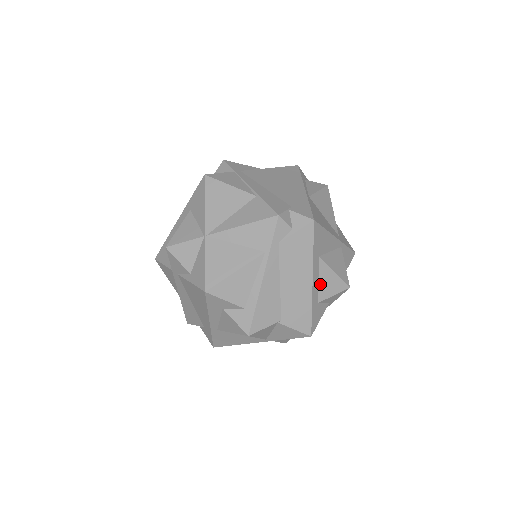
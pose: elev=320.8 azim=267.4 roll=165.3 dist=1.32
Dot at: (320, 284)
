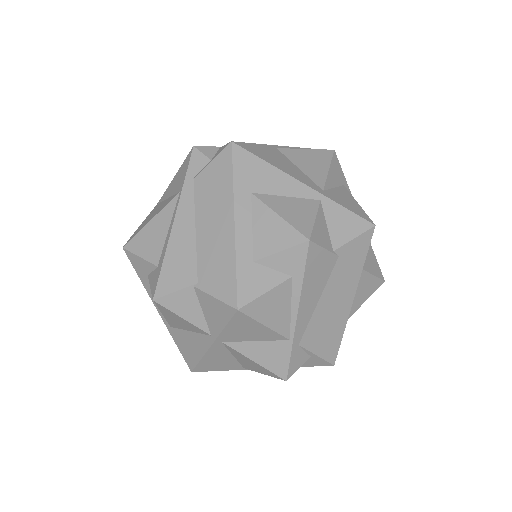
Dot at: (256, 233)
